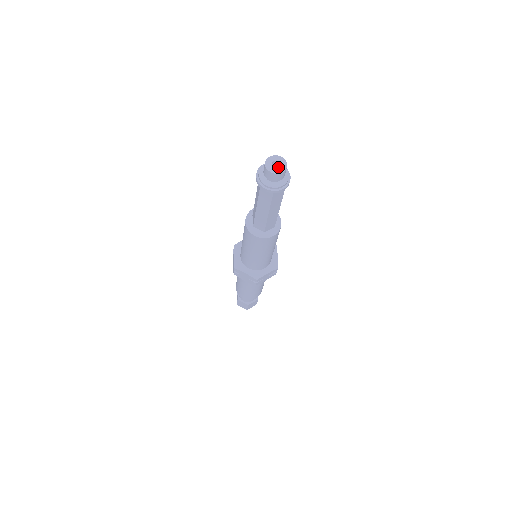
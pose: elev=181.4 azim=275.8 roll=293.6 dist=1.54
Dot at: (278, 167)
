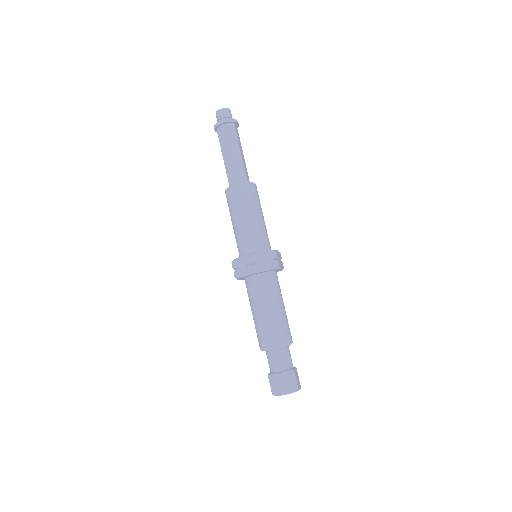
Dot at: occluded
